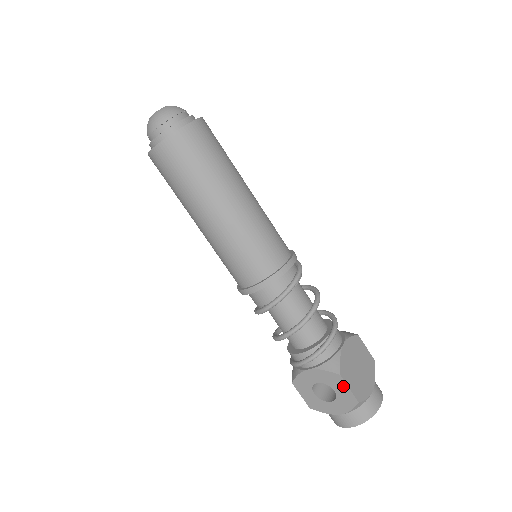
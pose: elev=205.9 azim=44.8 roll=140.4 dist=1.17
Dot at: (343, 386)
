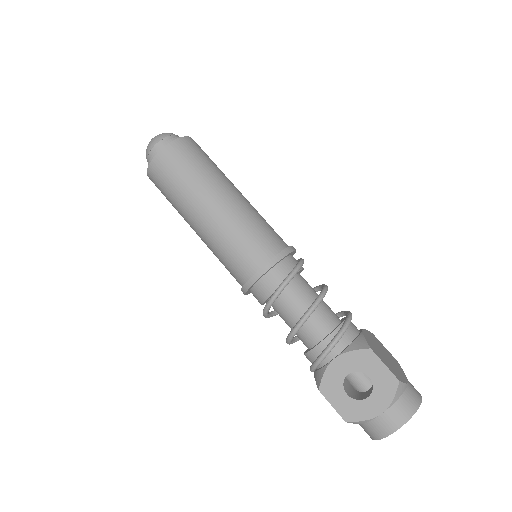
Dot at: (377, 364)
